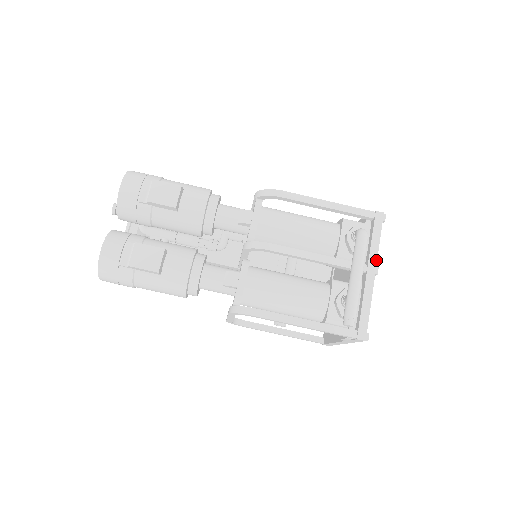
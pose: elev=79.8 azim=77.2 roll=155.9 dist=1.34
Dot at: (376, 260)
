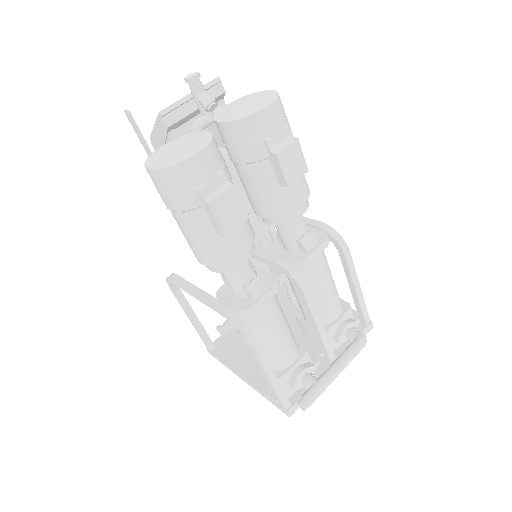
Dot at: occluded
